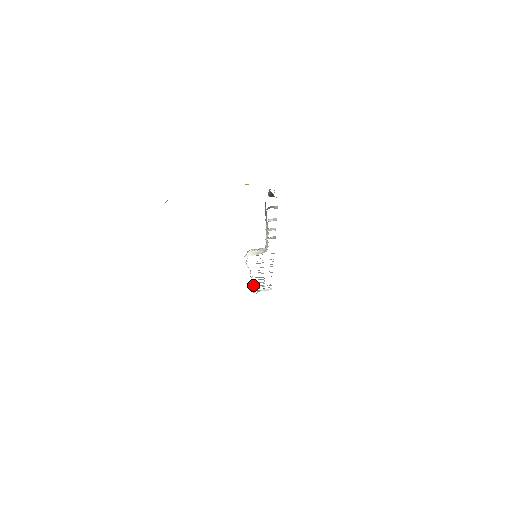
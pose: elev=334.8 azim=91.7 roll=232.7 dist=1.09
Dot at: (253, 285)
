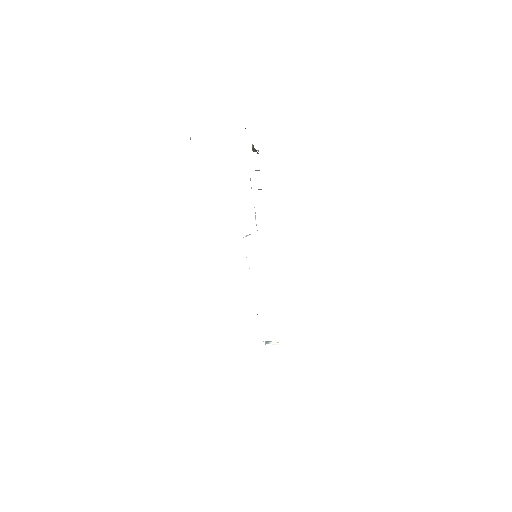
Dot at: occluded
